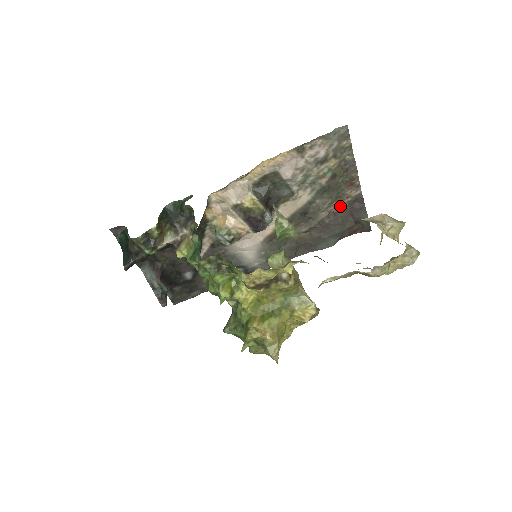
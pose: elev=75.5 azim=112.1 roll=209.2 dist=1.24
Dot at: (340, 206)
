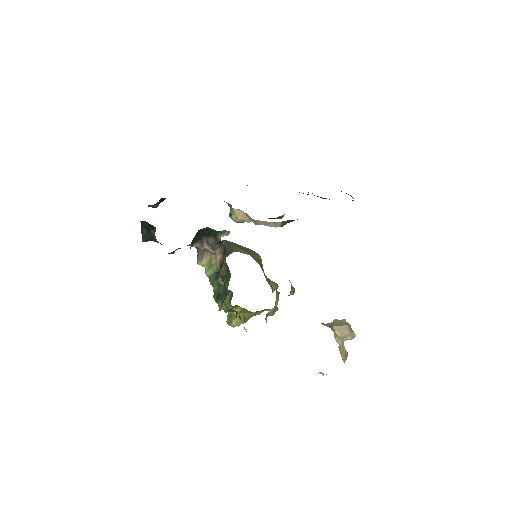
Dot at: occluded
